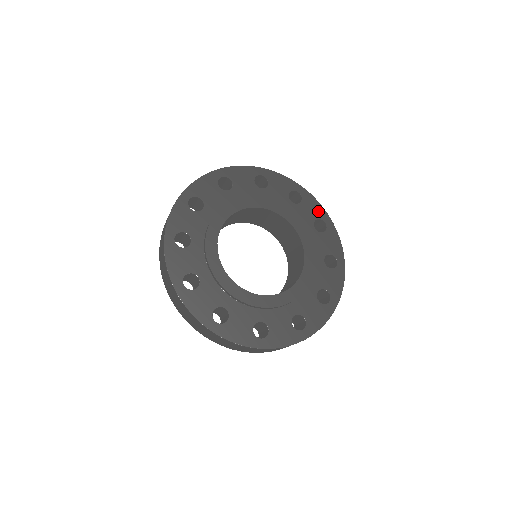
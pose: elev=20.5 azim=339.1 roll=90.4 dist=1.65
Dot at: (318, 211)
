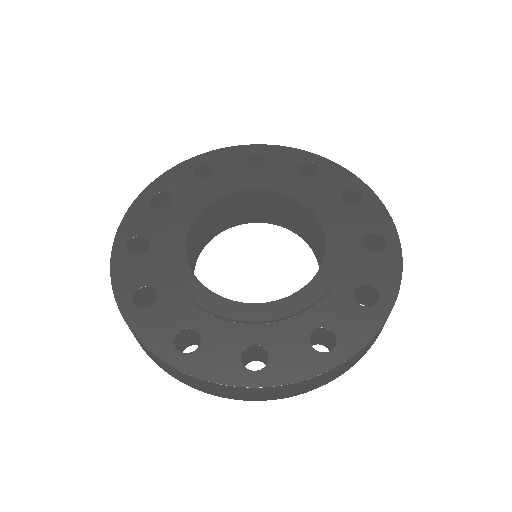
Dot at: (294, 156)
